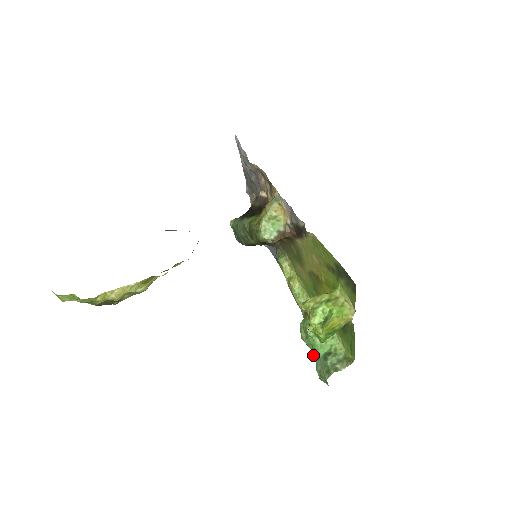
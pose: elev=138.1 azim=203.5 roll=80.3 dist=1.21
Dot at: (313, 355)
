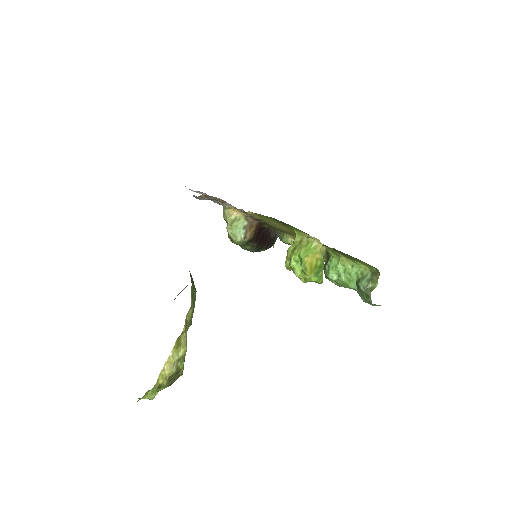
Dot at: occluded
